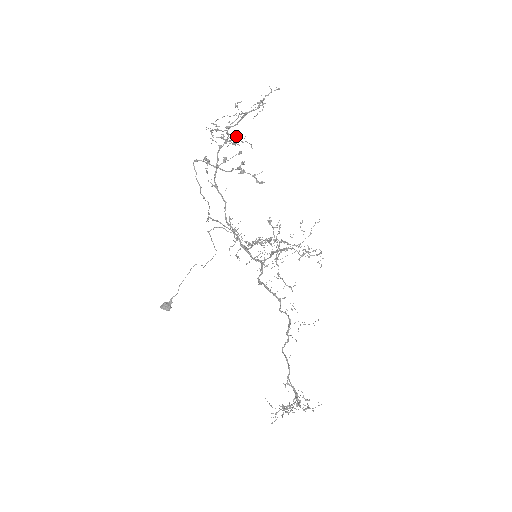
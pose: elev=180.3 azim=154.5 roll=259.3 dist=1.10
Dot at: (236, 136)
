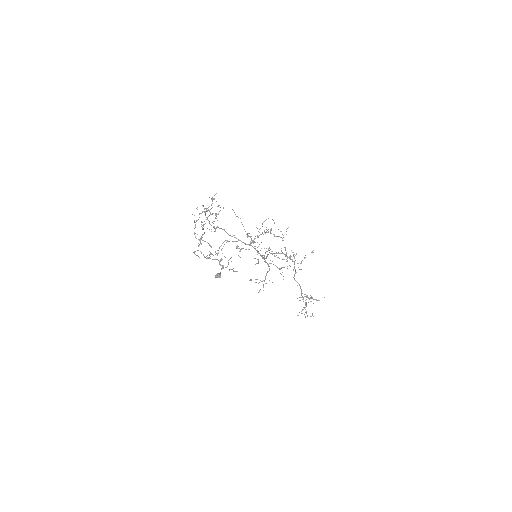
Dot at: occluded
